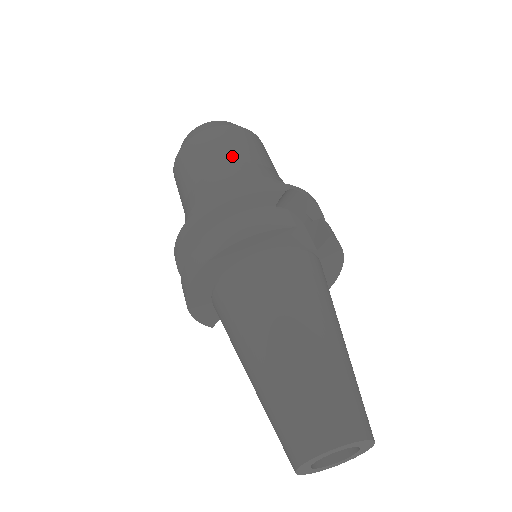
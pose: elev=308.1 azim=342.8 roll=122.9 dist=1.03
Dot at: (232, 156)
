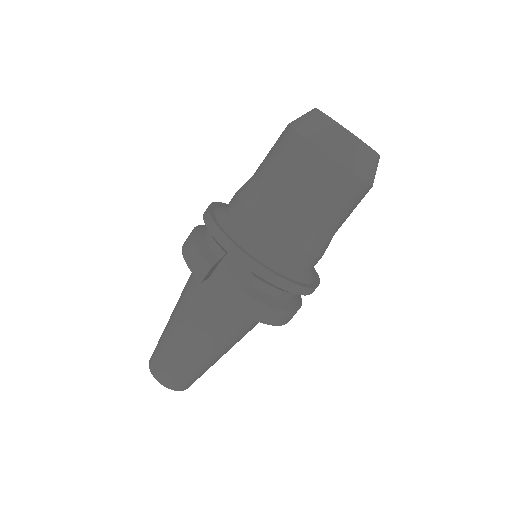
Dot at: (270, 179)
